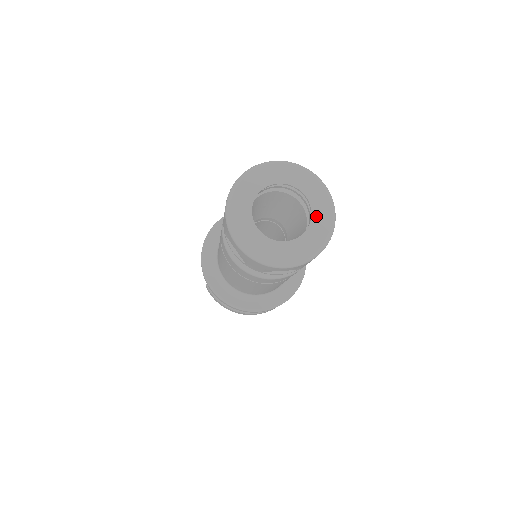
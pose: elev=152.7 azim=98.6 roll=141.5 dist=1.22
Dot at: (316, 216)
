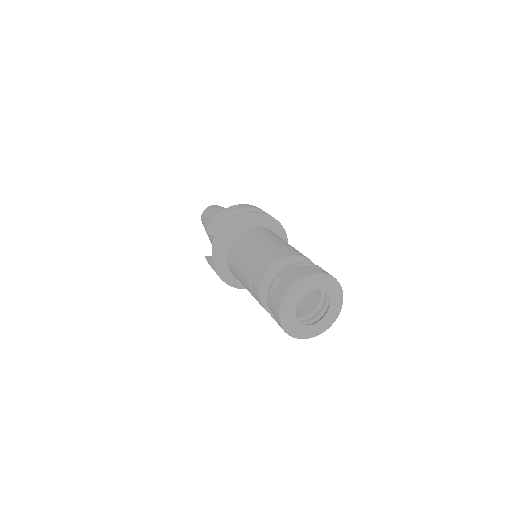
Dot at: (332, 309)
